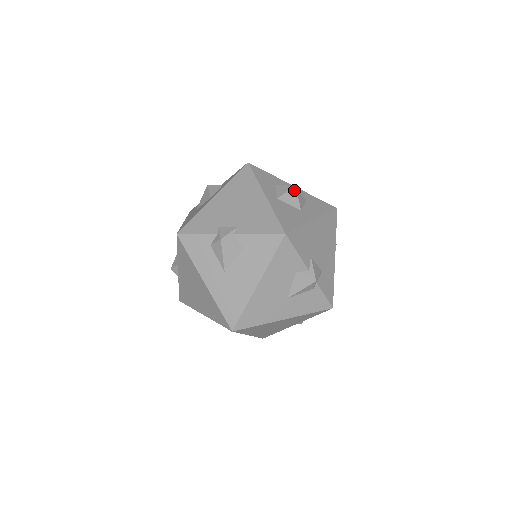
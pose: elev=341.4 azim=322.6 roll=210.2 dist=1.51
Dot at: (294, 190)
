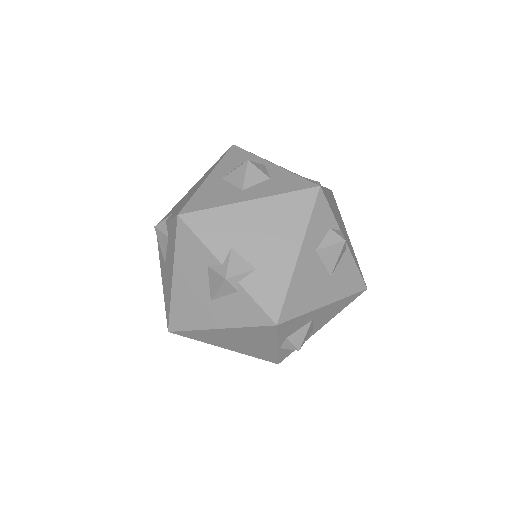
Dot at: (244, 166)
